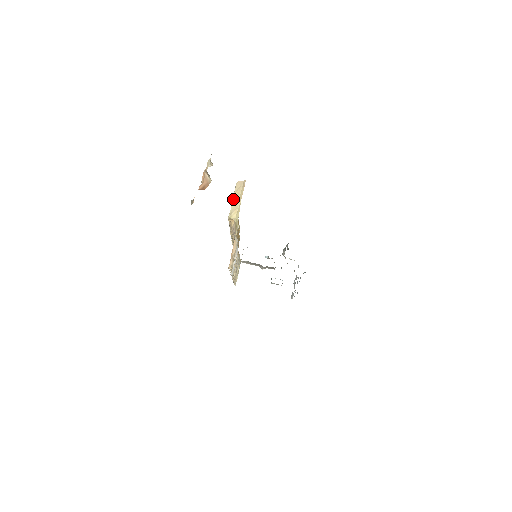
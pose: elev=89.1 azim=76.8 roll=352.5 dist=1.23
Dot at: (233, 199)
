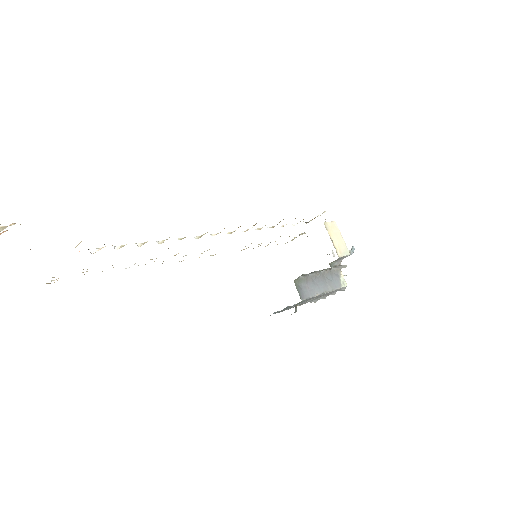
Dot at: occluded
